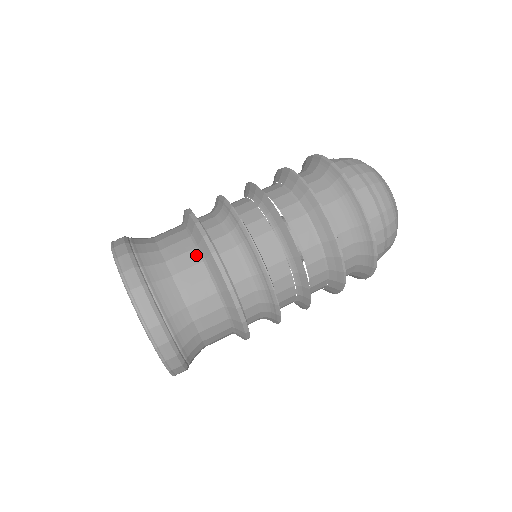
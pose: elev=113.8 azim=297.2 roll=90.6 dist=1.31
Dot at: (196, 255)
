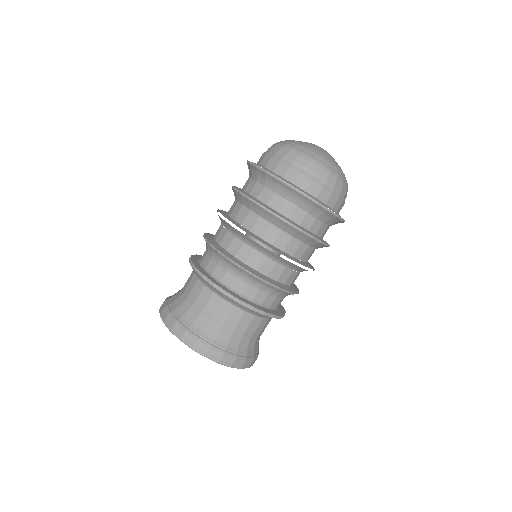
Dot at: (227, 305)
